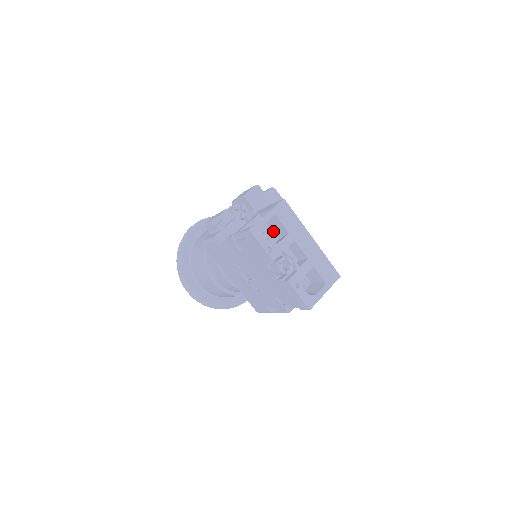
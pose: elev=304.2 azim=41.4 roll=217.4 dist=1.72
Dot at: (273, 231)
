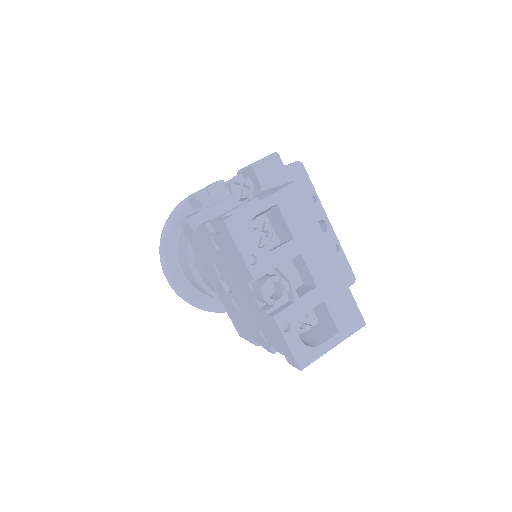
Dot at: (271, 229)
